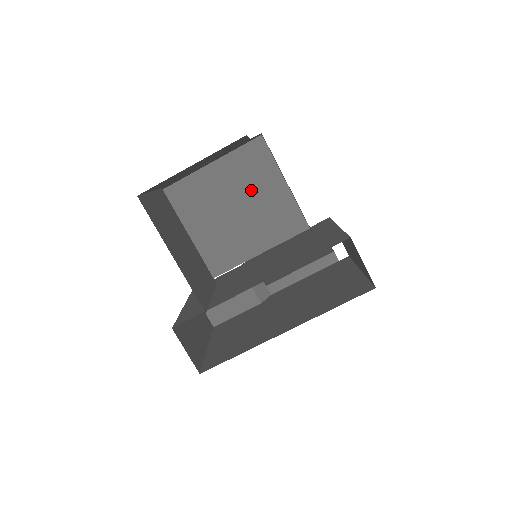
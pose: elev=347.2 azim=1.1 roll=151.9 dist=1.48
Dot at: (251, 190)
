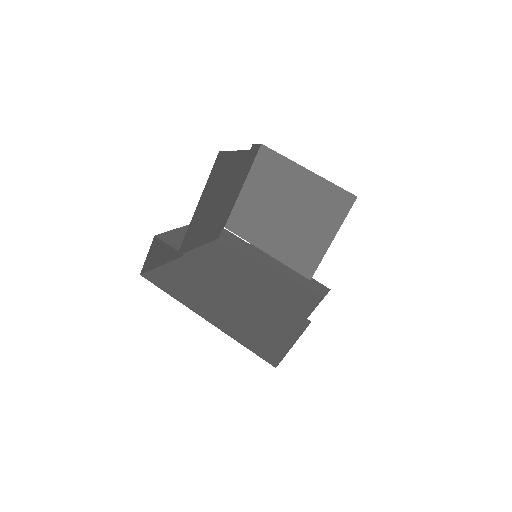
Dot at: (309, 216)
